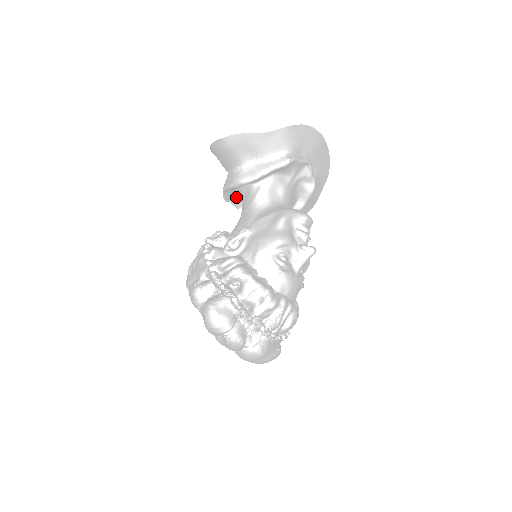
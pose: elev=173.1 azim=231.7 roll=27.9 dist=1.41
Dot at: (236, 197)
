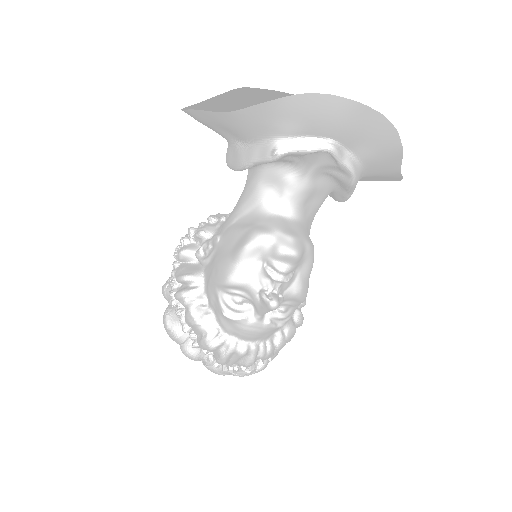
Dot at: occluded
